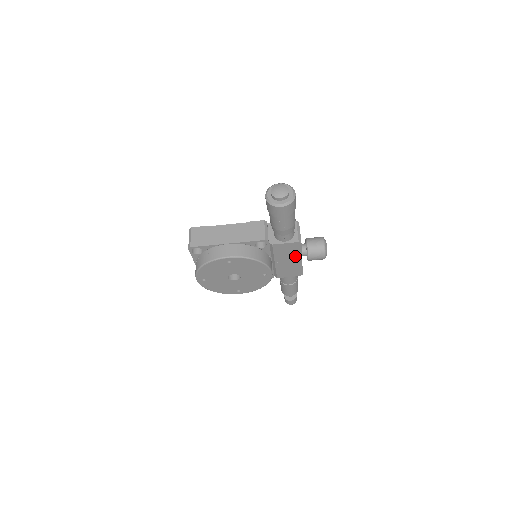
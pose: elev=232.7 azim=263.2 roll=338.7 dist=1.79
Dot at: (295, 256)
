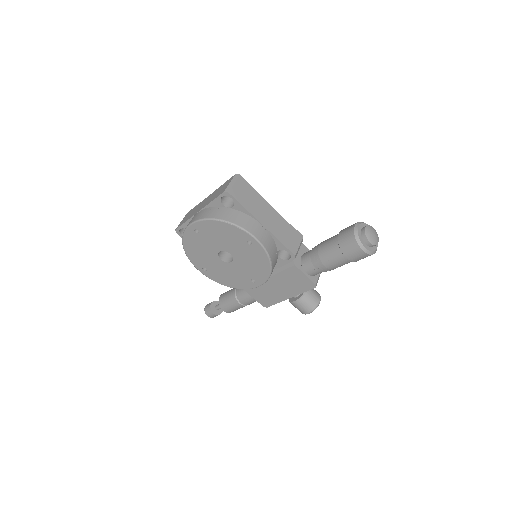
Dot at: (291, 290)
